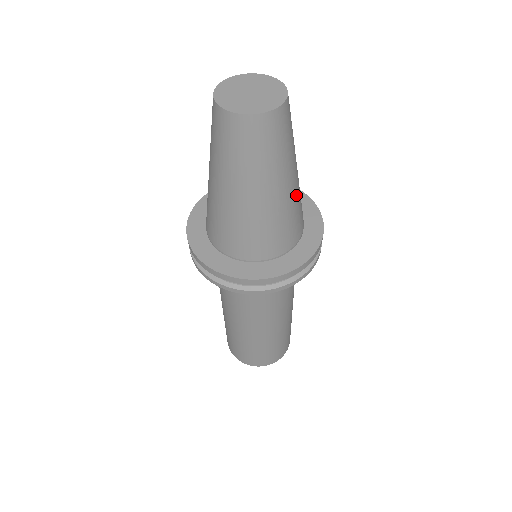
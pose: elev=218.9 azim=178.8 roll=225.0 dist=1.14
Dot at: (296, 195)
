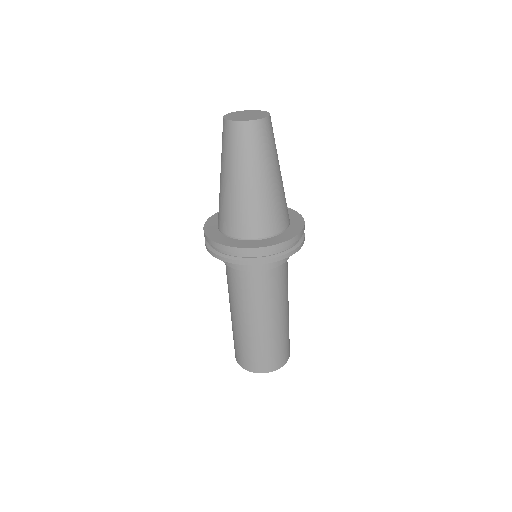
Dot at: occluded
